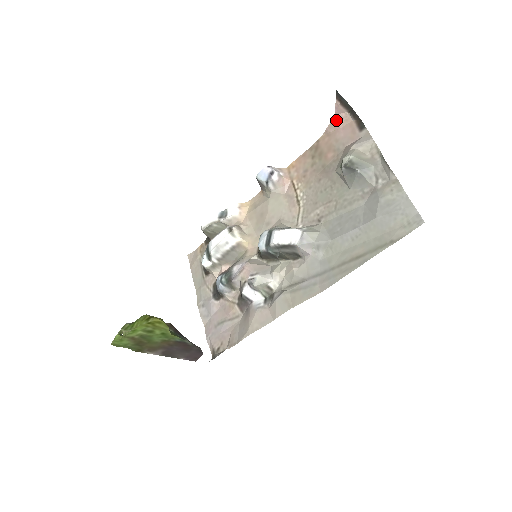
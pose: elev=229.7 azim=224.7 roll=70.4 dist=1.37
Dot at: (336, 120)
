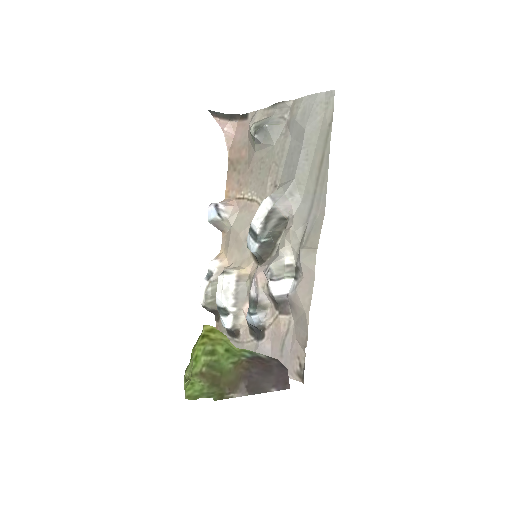
Dot at: (227, 133)
